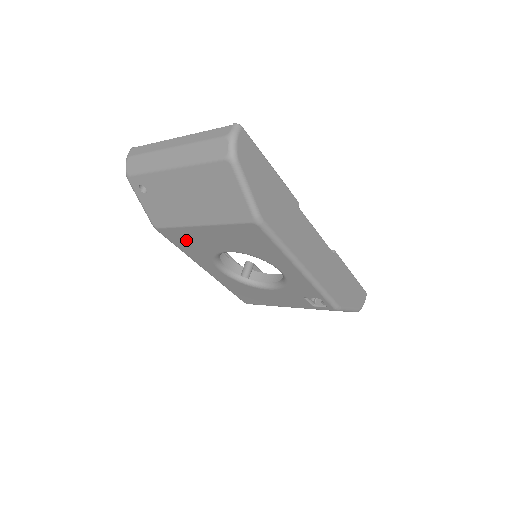
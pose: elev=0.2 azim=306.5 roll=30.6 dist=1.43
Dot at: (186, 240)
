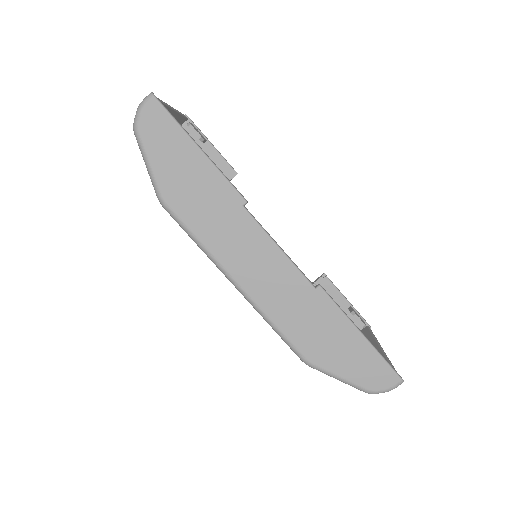
Dot at: occluded
